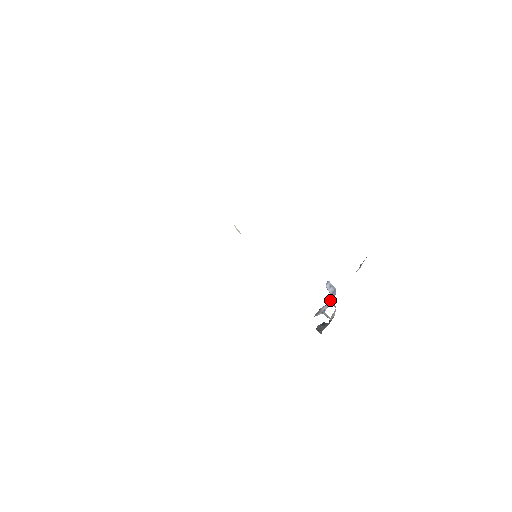
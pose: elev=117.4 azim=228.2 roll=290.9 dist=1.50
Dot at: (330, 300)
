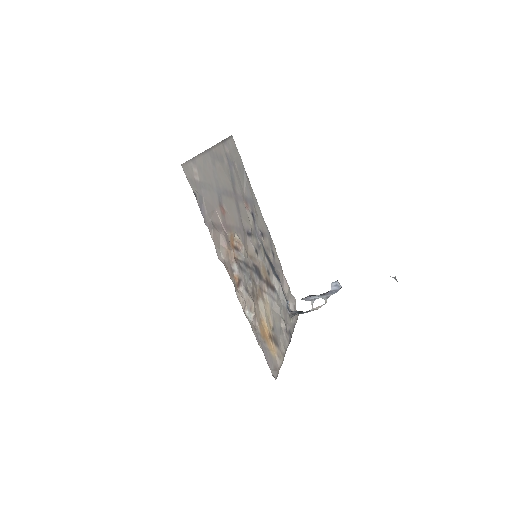
Dot at: (326, 295)
